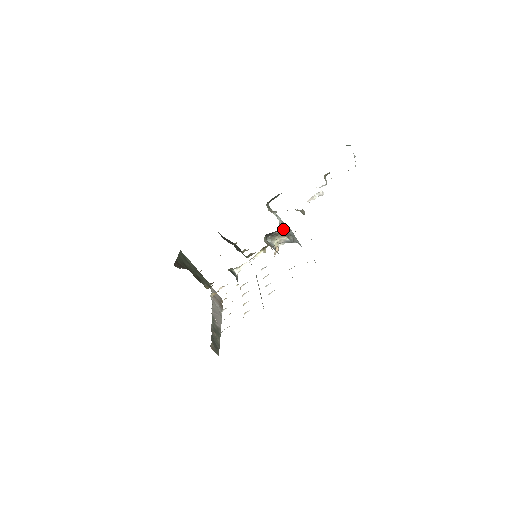
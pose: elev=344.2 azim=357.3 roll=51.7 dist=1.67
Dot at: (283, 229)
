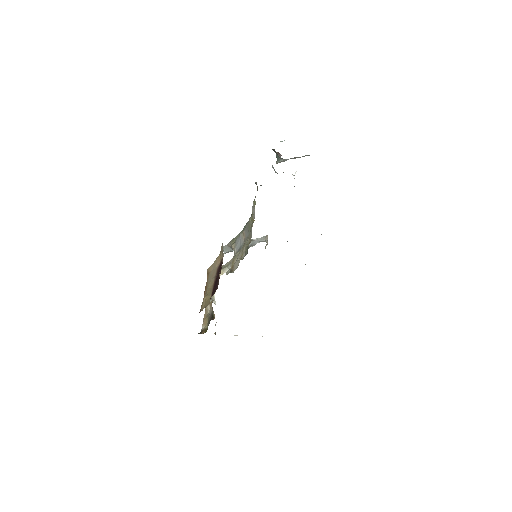
Dot at: occluded
